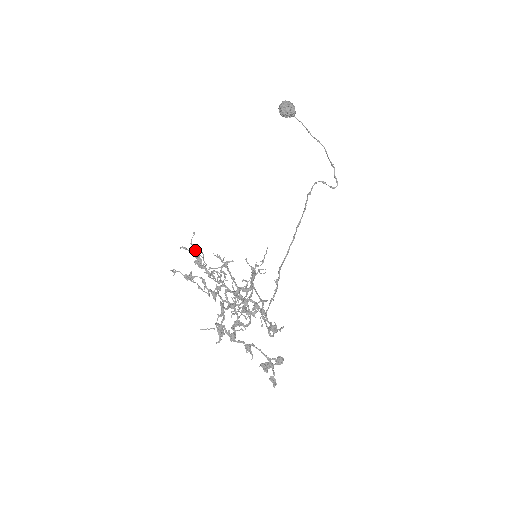
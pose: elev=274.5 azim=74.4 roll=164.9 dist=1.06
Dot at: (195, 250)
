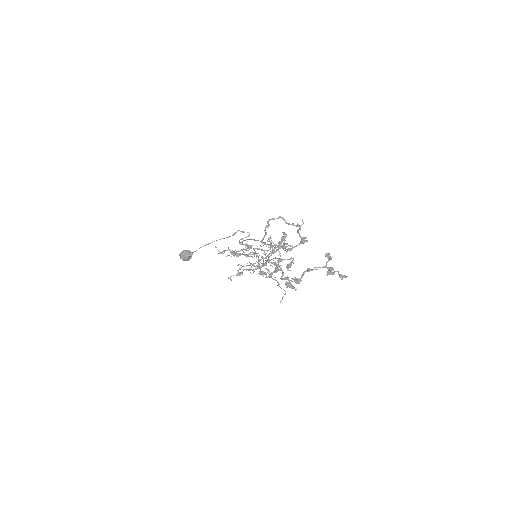
Dot at: occluded
